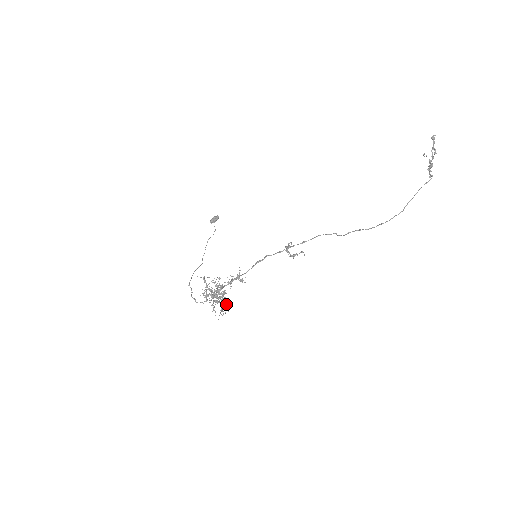
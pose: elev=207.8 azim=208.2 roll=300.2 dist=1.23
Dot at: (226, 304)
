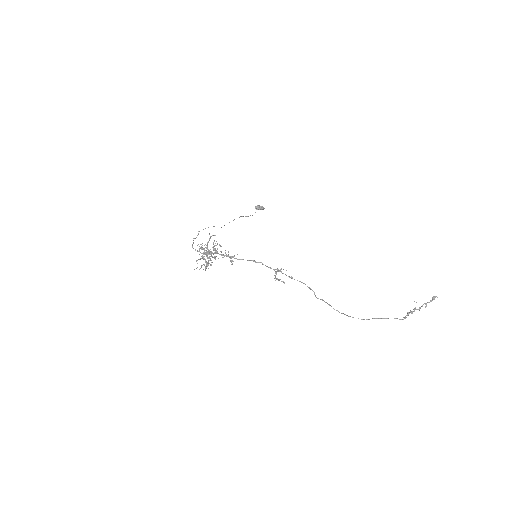
Dot at: (208, 265)
